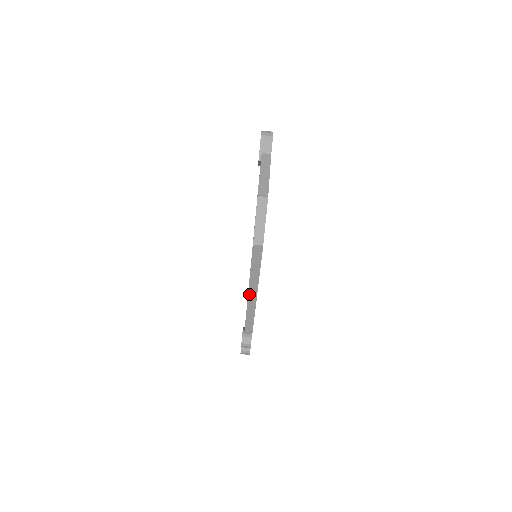
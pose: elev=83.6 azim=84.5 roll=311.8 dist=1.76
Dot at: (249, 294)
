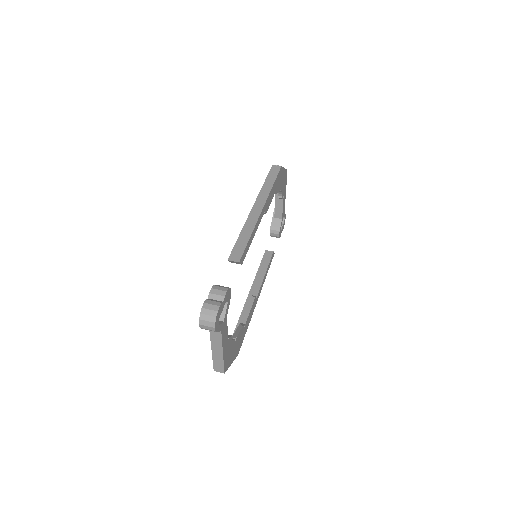
Dot at: (254, 206)
